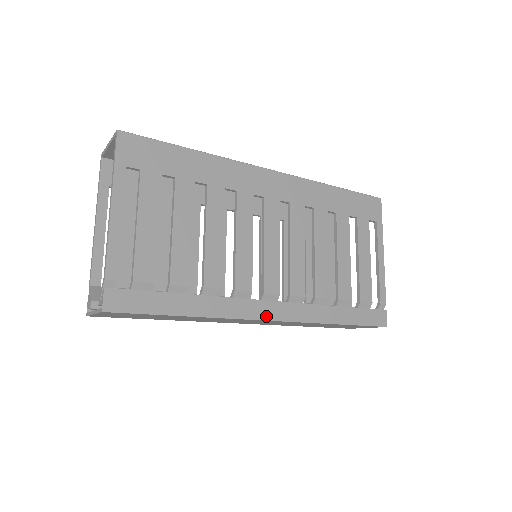
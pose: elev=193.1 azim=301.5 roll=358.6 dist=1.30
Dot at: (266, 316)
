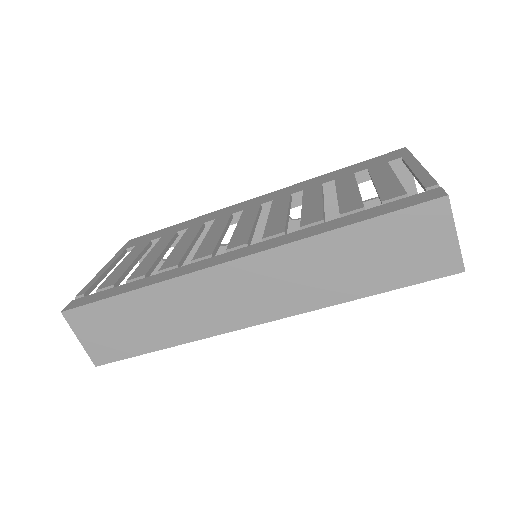
Dot at: (225, 261)
